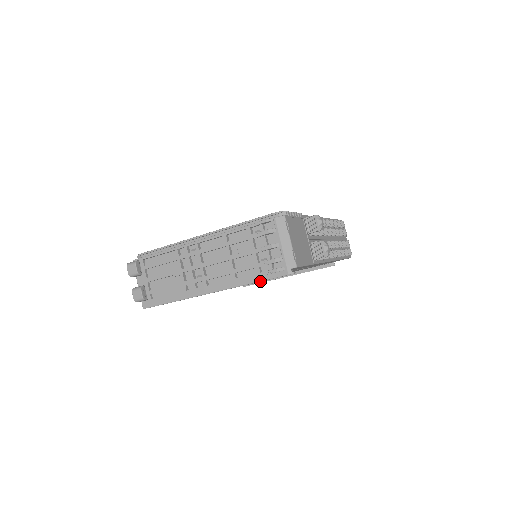
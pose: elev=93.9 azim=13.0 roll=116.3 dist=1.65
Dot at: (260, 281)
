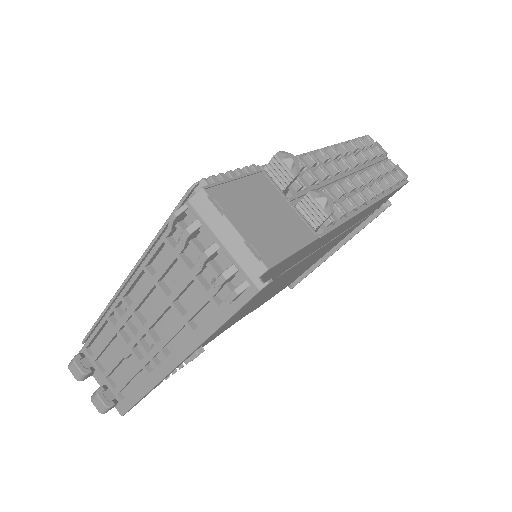
Dot at: (226, 320)
